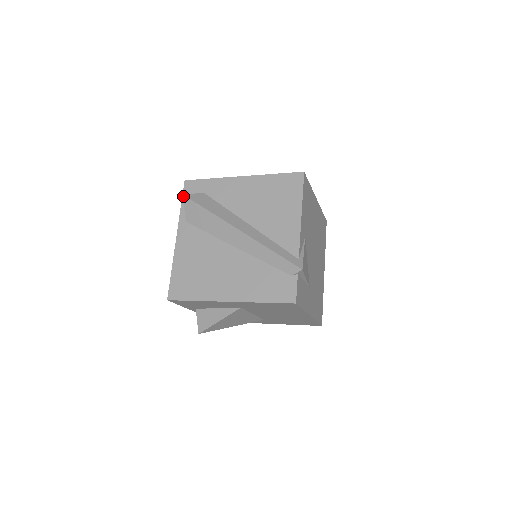
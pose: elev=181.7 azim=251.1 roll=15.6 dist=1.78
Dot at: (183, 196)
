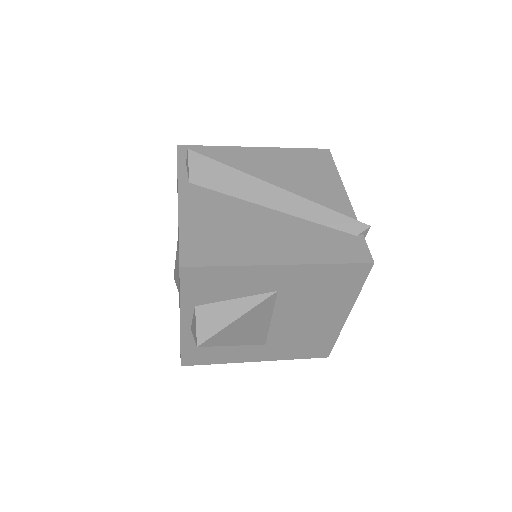
Dot at: (188, 150)
